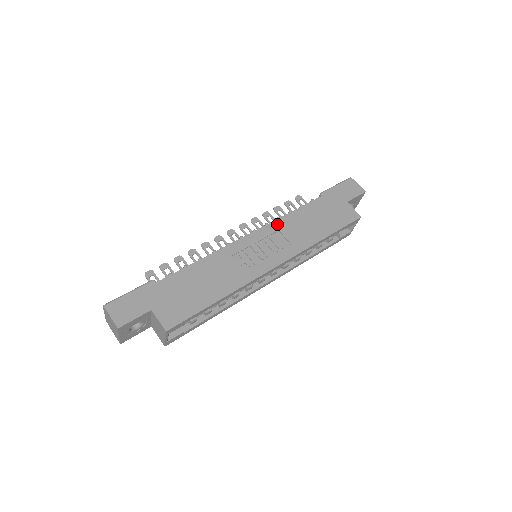
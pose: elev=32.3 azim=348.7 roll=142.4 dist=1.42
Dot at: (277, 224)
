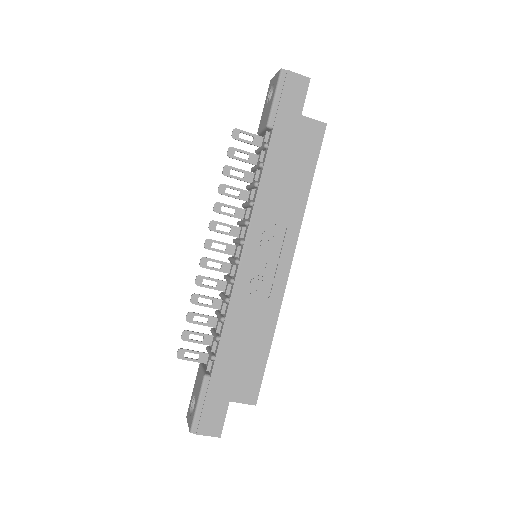
Dot at: (257, 215)
